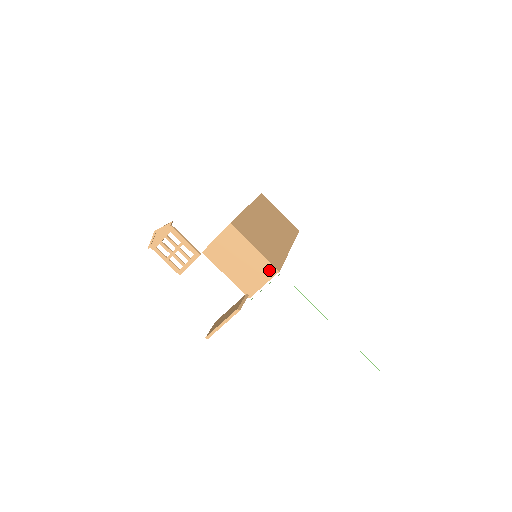
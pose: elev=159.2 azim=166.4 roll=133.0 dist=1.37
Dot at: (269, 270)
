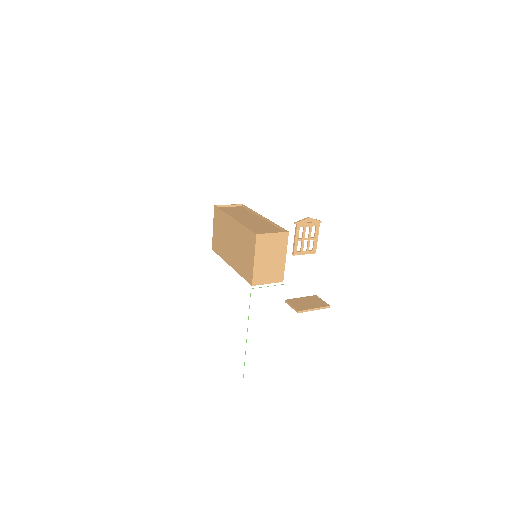
Dot at: (279, 277)
